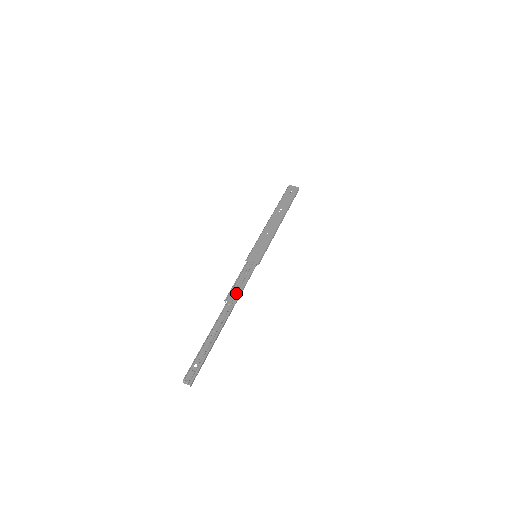
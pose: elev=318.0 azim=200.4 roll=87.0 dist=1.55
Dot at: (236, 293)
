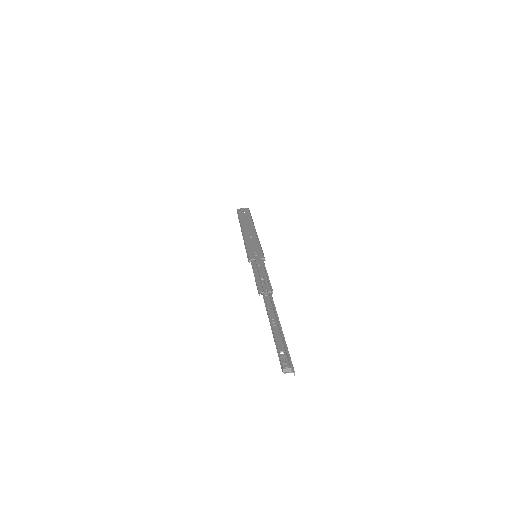
Dot at: (265, 284)
